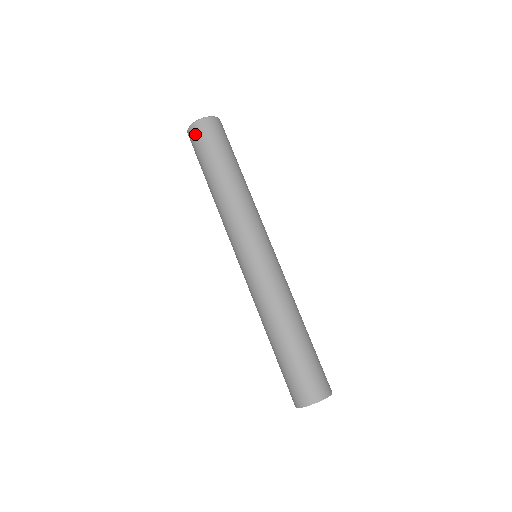
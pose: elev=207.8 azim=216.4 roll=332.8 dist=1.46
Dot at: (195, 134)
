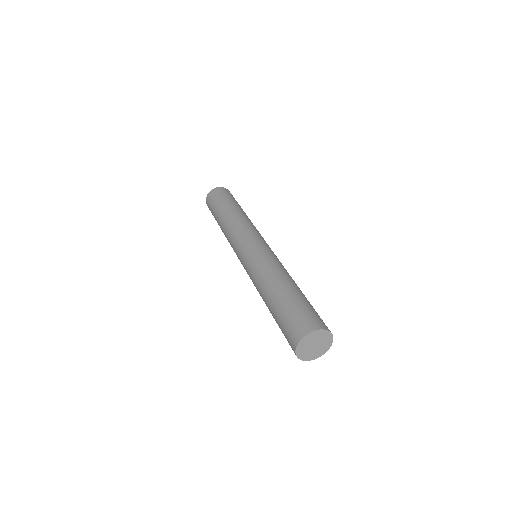
Dot at: (208, 204)
